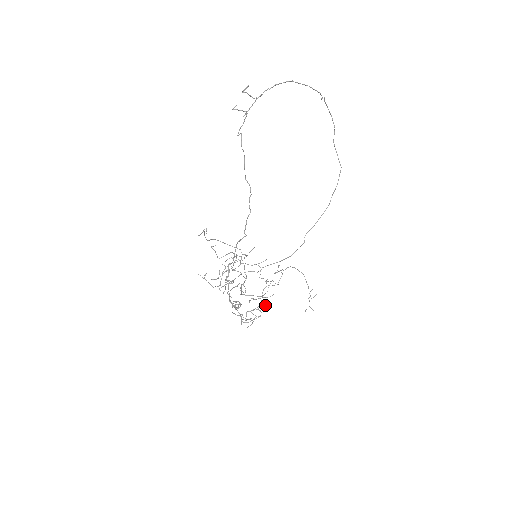
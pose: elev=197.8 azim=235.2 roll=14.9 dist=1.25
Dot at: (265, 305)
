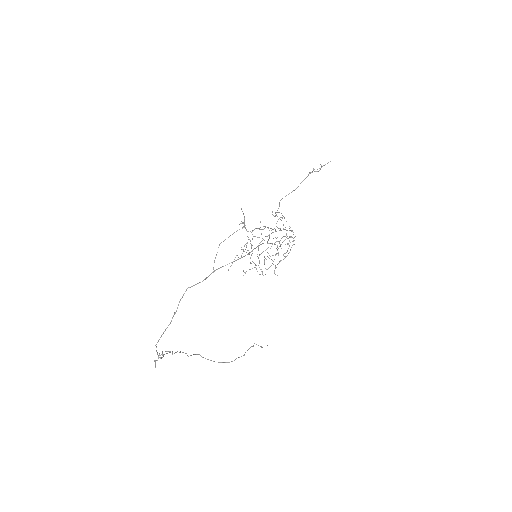
Dot at: occluded
